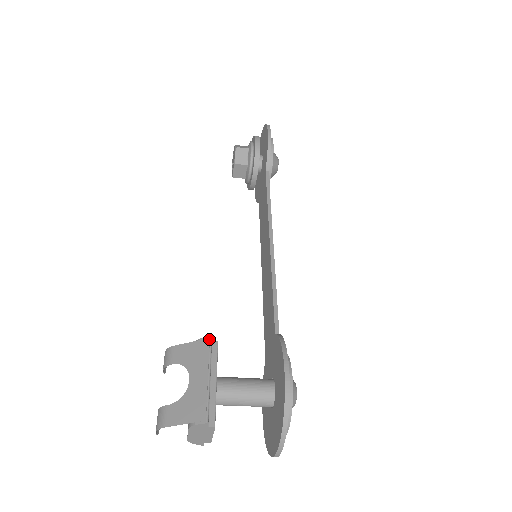
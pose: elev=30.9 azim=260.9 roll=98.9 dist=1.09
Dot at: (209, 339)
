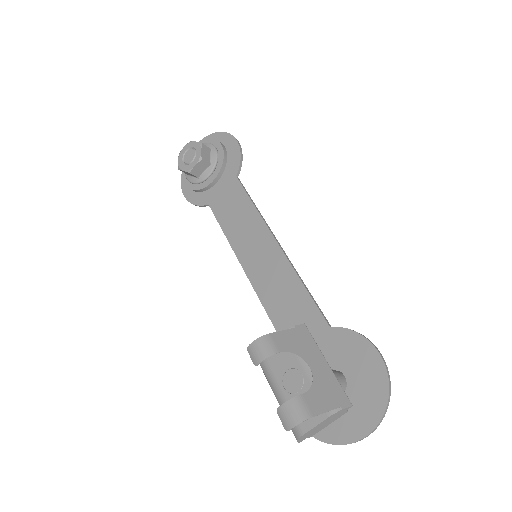
Dot at: (306, 326)
